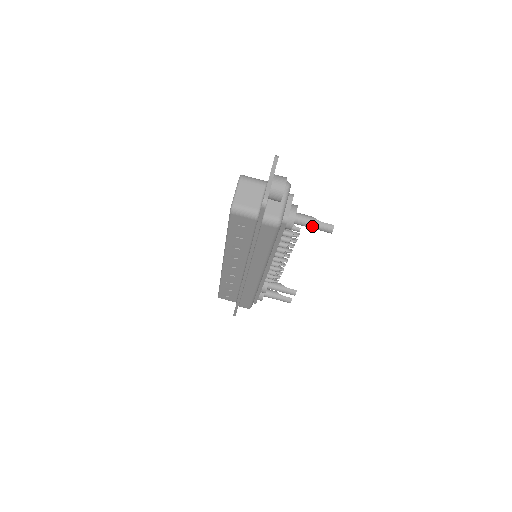
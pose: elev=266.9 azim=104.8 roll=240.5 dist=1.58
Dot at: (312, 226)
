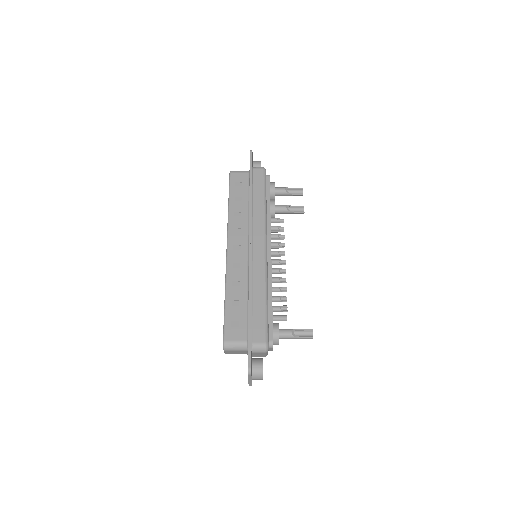
Dot at: occluded
